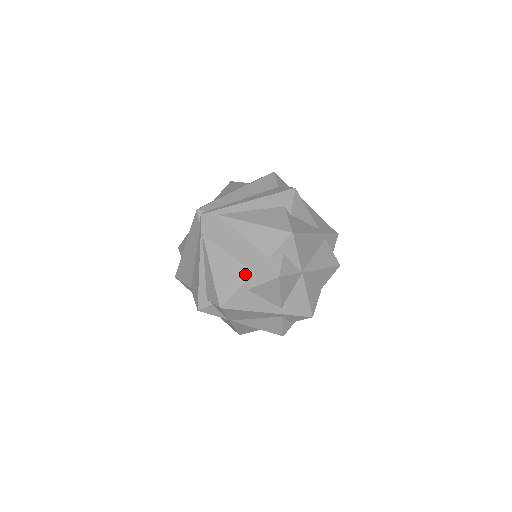
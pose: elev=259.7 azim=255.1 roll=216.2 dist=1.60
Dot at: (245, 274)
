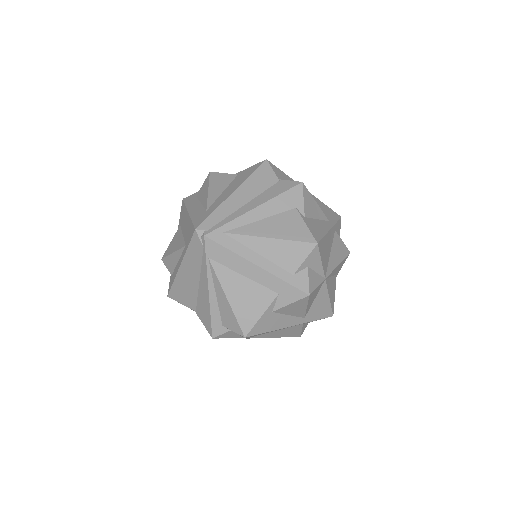
Dot at: (268, 297)
